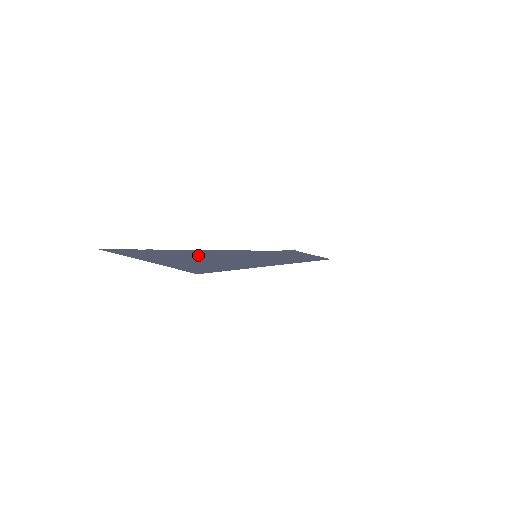
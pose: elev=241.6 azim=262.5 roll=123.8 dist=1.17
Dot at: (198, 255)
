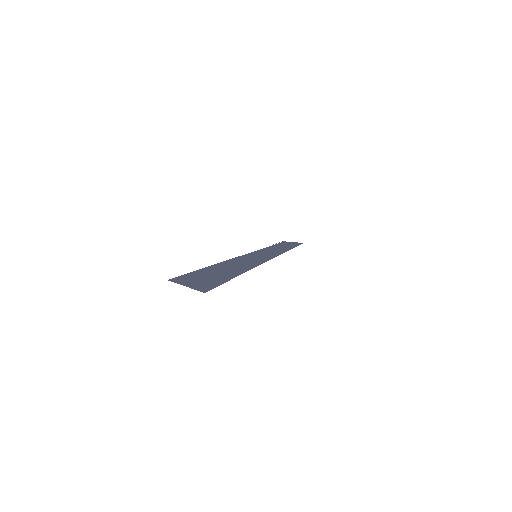
Dot at: (220, 267)
